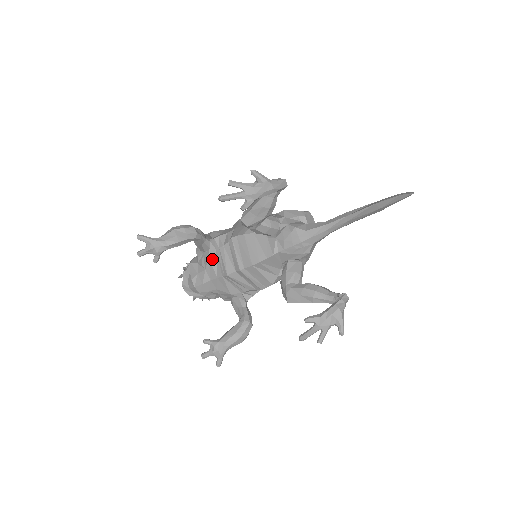
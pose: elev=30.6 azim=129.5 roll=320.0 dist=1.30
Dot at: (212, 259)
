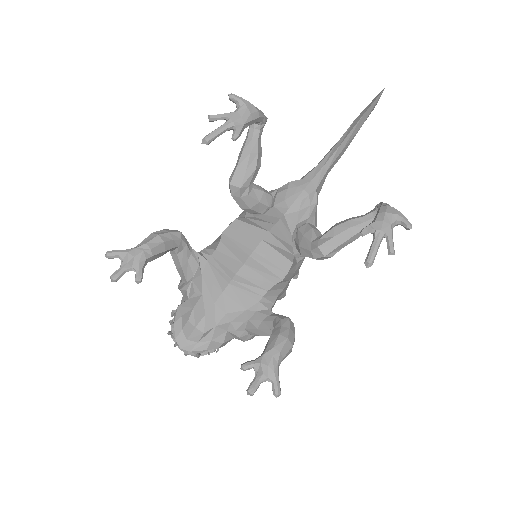
Dot at: (207, 274)
